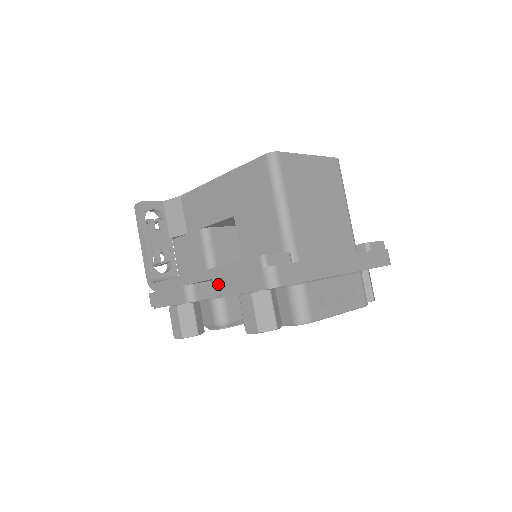
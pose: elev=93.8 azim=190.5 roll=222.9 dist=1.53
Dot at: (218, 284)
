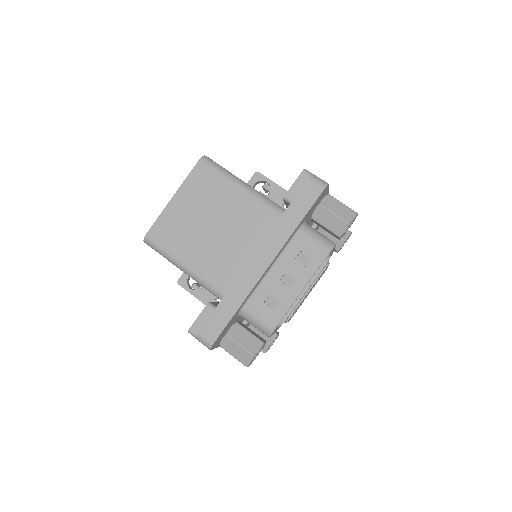
Dot at: occluded
